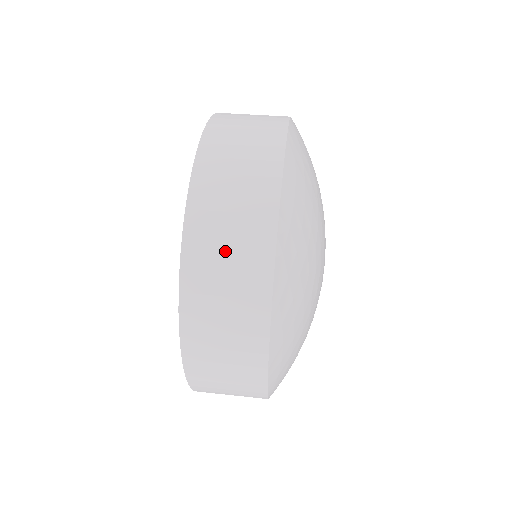
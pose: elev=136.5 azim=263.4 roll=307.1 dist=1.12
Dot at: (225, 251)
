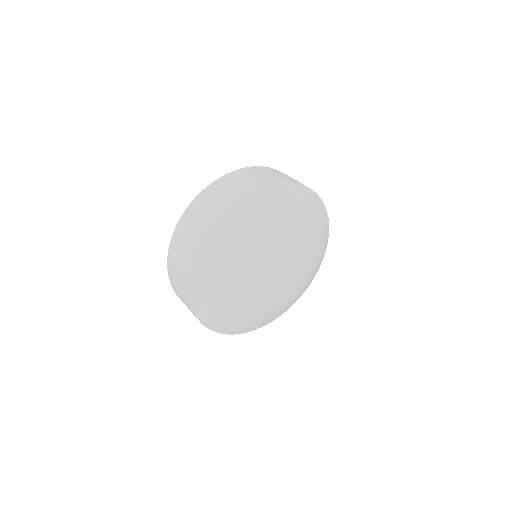
Dot at: (178, 285)
